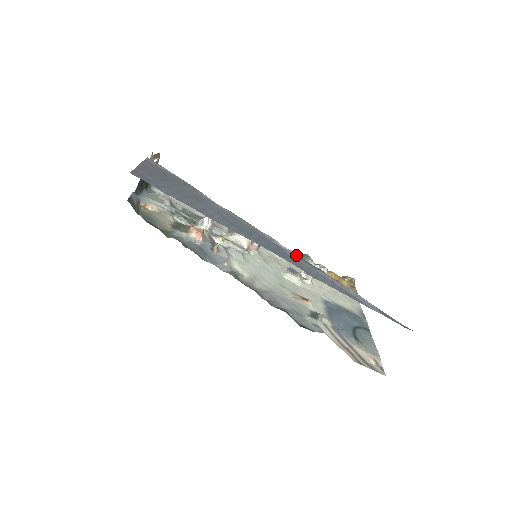
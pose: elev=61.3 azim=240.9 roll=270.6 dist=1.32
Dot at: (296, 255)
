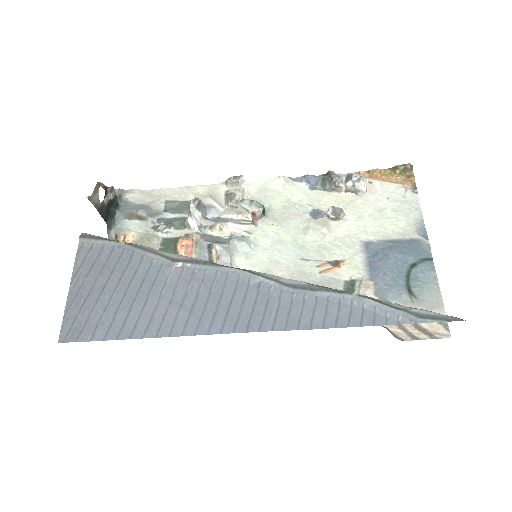
Dot at: (285, 284)
